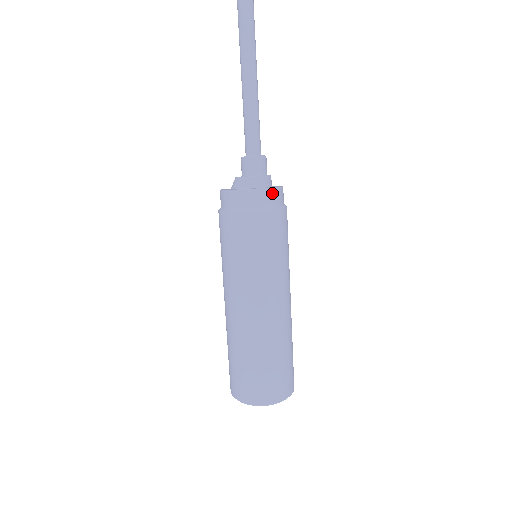
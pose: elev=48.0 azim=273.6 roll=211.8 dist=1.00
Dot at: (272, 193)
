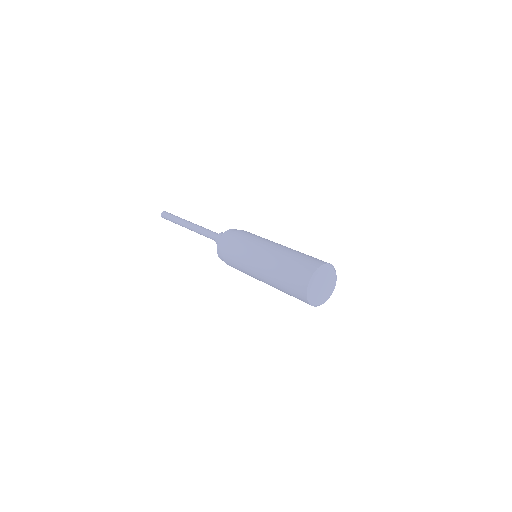
Dot at: (229, 231)
